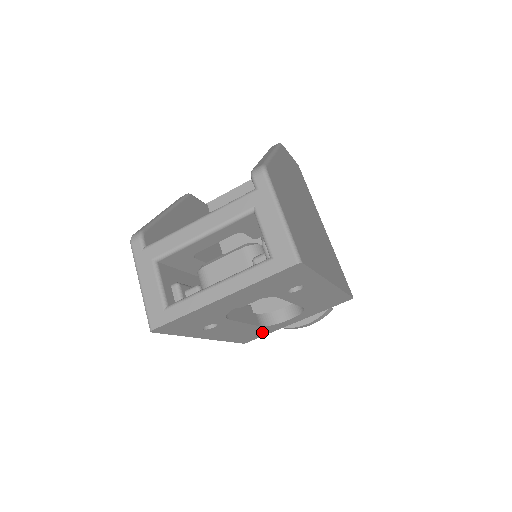
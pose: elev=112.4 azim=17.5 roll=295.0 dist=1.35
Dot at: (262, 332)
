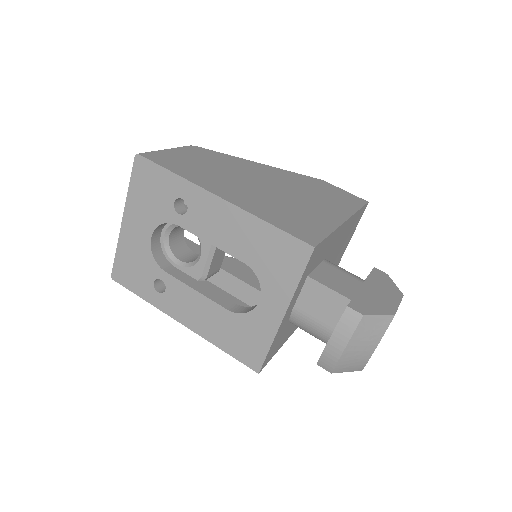
Dot at: (253, 337)
